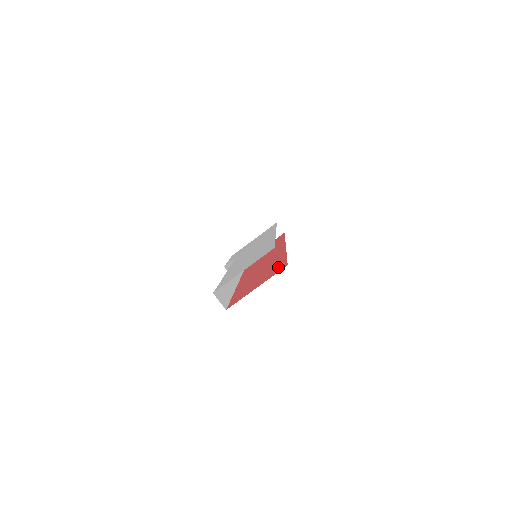
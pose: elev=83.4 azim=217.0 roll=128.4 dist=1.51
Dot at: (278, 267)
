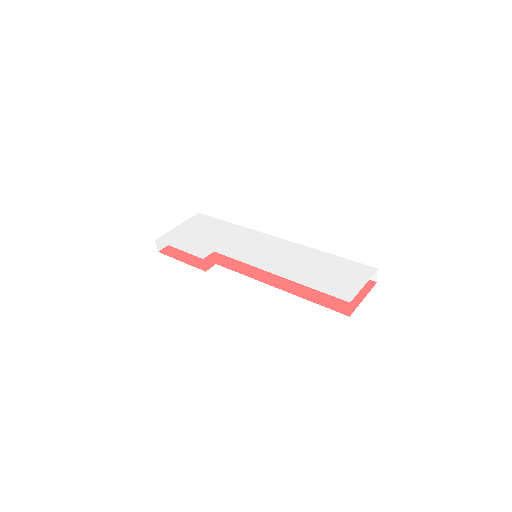
Dot at: occluded
